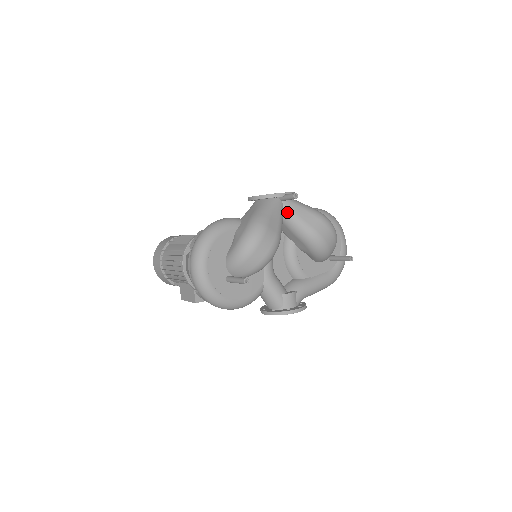
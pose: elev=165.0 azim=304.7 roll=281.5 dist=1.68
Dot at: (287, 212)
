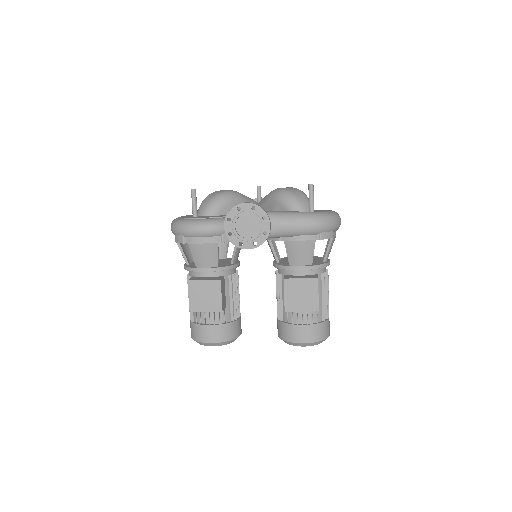
Dot at: occluded
